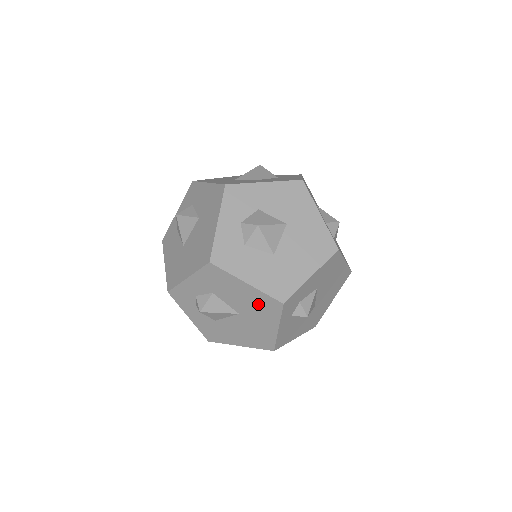
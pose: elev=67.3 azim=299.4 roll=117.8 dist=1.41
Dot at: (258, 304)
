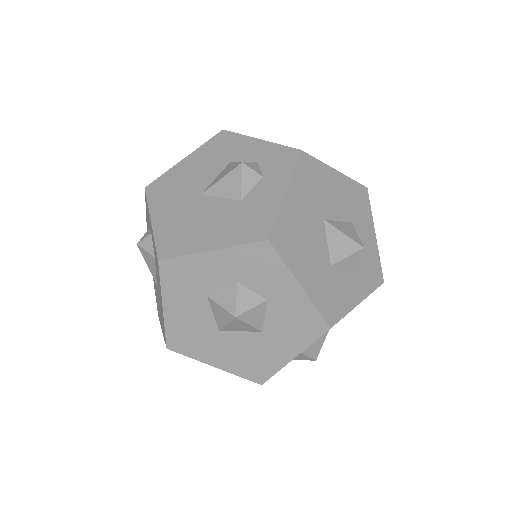
Dot at: occluded
